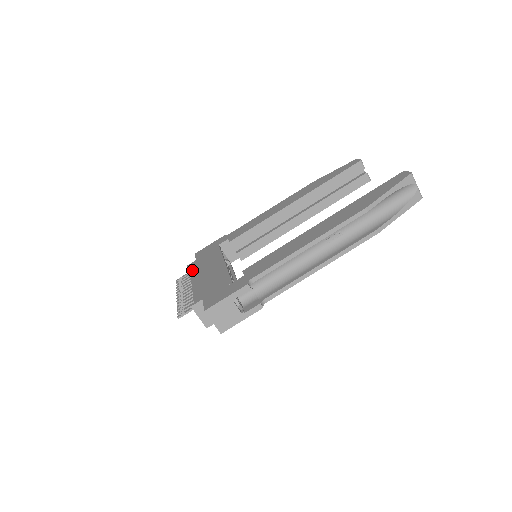
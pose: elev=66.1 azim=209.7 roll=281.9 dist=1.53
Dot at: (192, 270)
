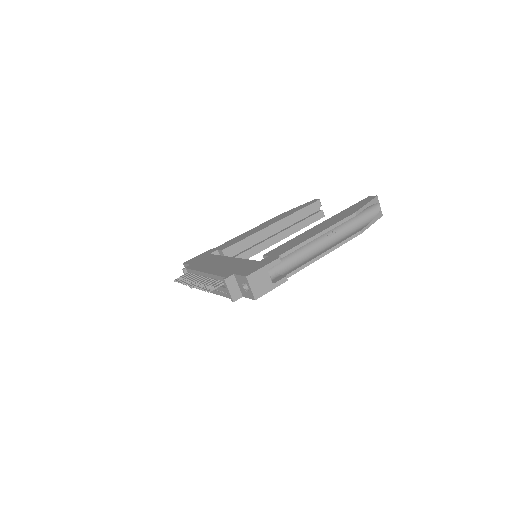
Dot at: (195, 268)
